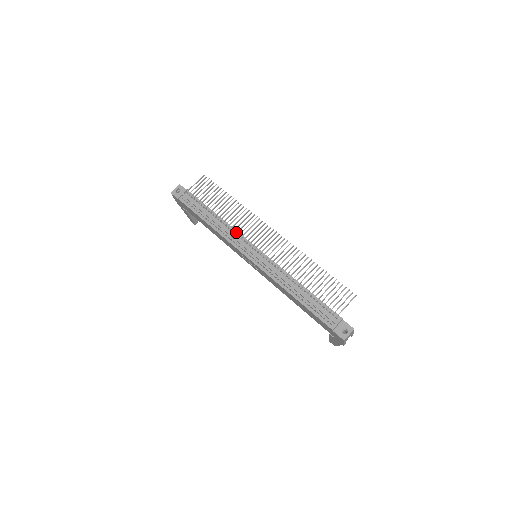
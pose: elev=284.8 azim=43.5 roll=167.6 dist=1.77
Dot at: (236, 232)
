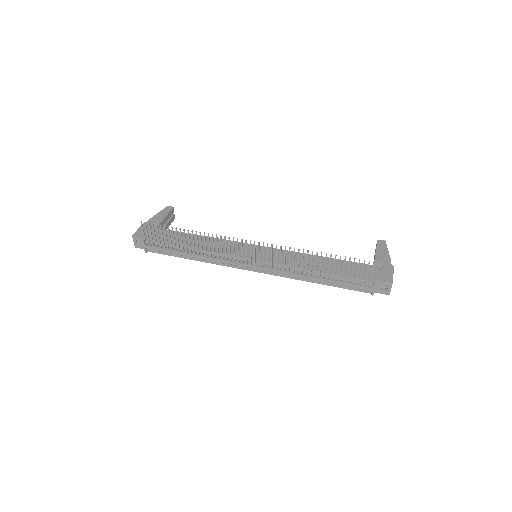
Dot at: (222, 259)
